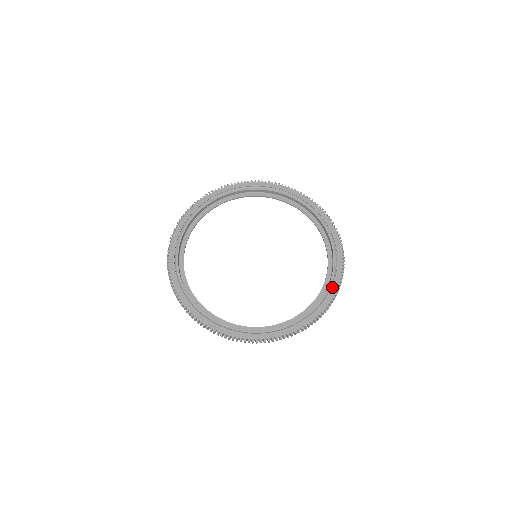
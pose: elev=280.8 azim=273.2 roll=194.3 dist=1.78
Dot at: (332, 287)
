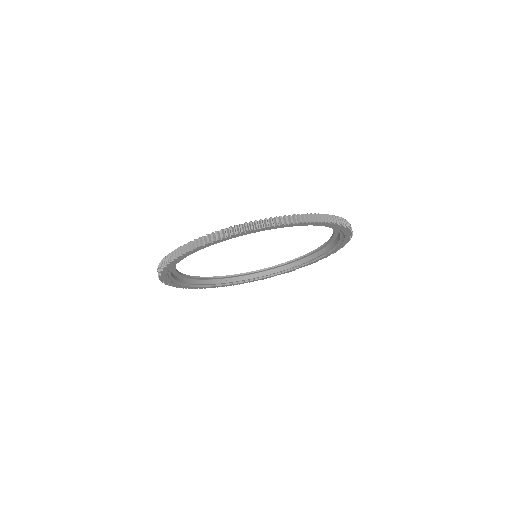
Dot at: (343, 243)
